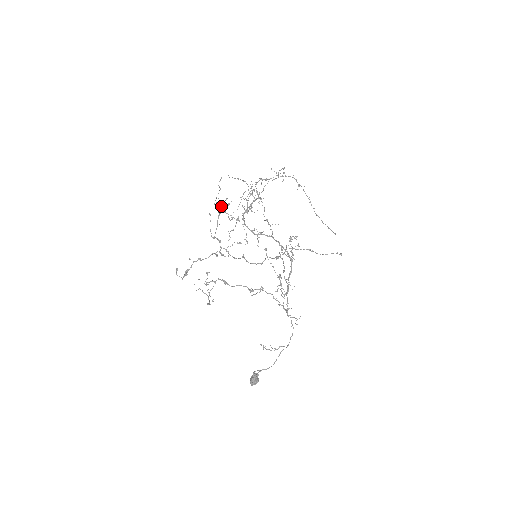
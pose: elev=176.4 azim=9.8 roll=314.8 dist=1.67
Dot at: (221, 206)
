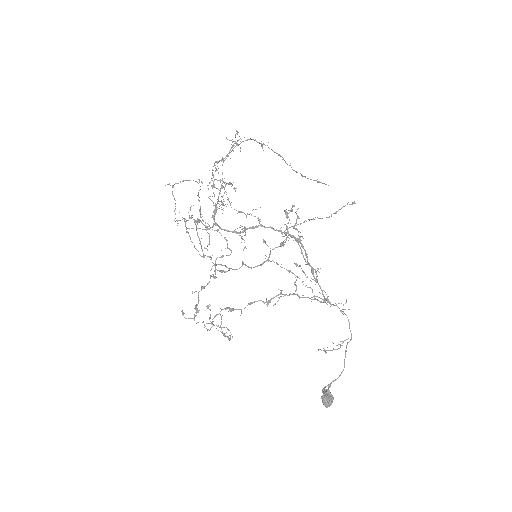
Dot at: occluded
